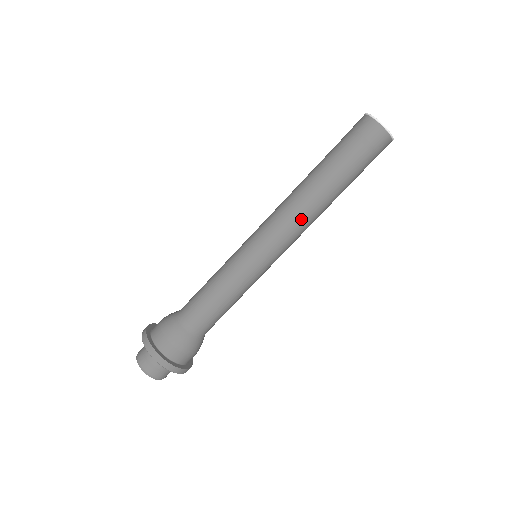
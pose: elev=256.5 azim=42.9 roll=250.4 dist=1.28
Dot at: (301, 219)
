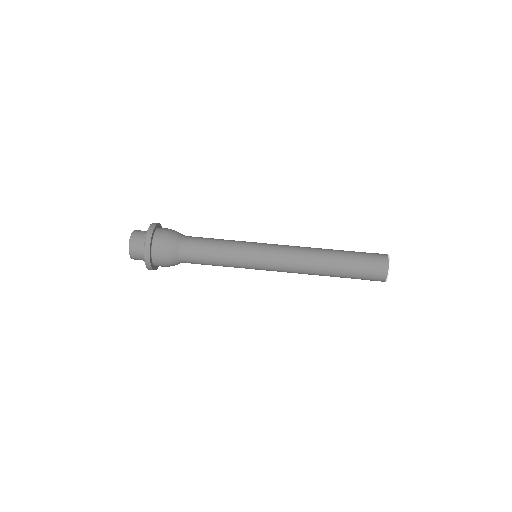
Dot at: (302, 248)
